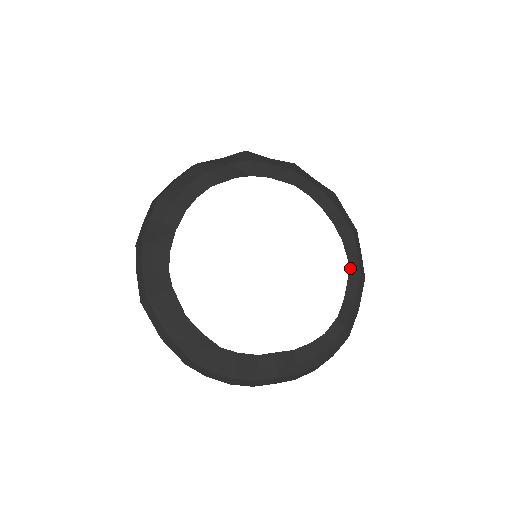
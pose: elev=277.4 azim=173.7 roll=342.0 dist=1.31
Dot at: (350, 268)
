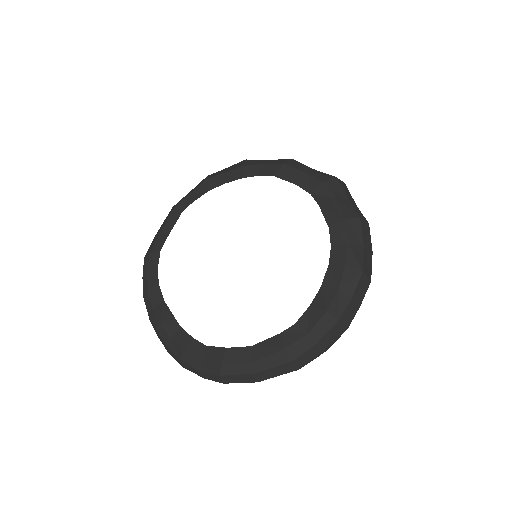
Dot at: (285, 333)
